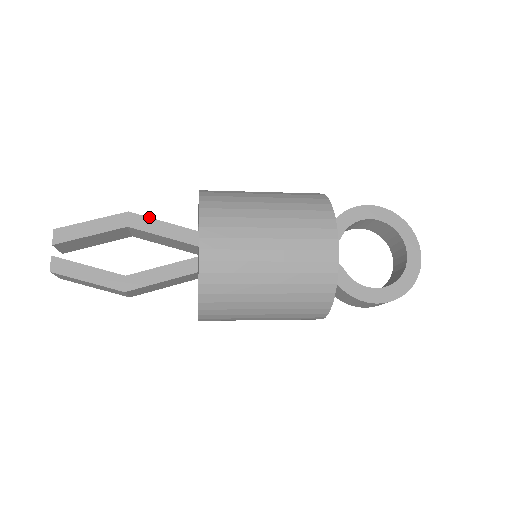
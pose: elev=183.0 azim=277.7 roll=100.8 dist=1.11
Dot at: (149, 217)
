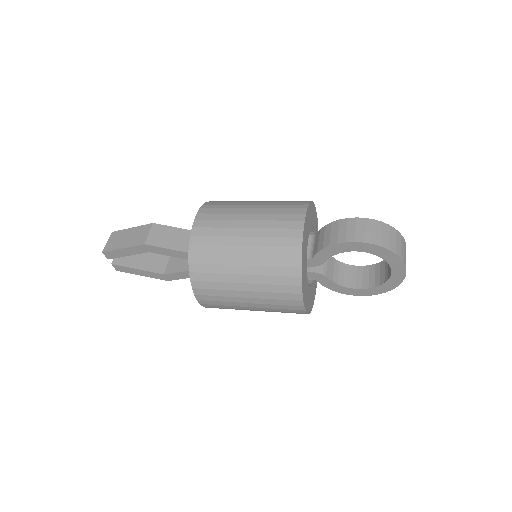
Dot at: (161, 247)
